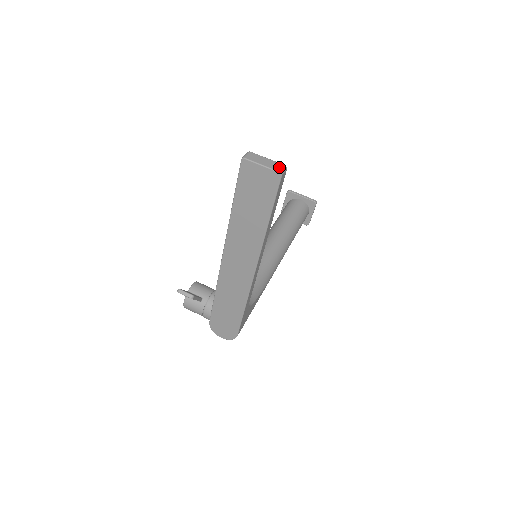
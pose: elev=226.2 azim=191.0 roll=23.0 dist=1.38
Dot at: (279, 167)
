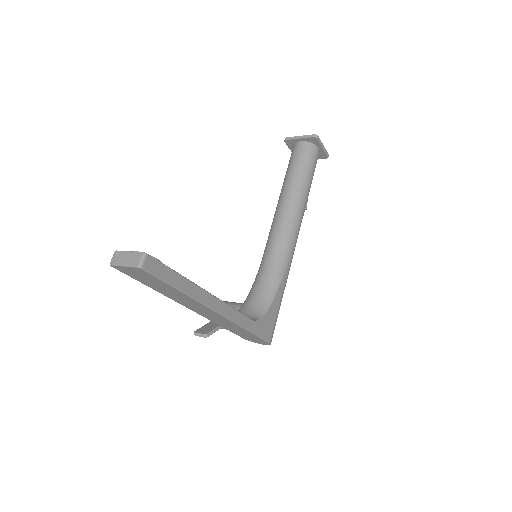
Dot at: (137, 259)
